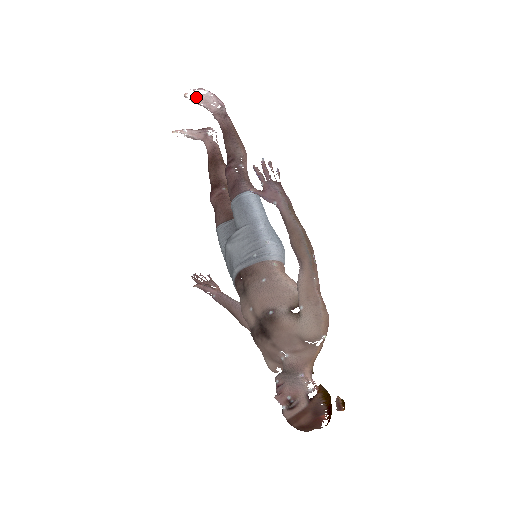
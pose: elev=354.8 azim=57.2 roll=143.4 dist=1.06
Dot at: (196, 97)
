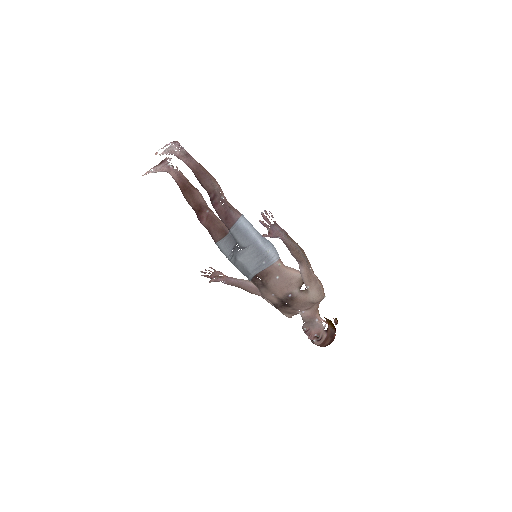
Dot at: (163, 151)
